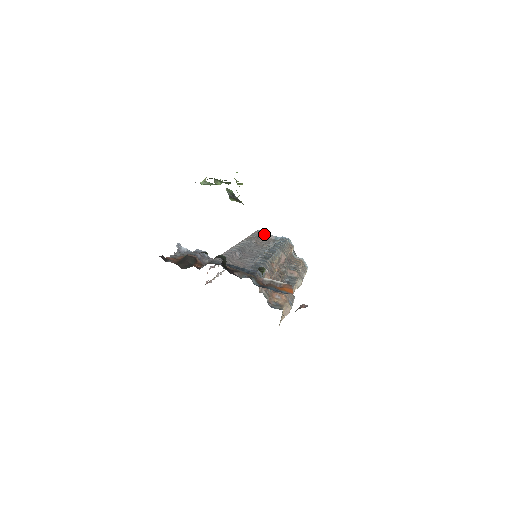
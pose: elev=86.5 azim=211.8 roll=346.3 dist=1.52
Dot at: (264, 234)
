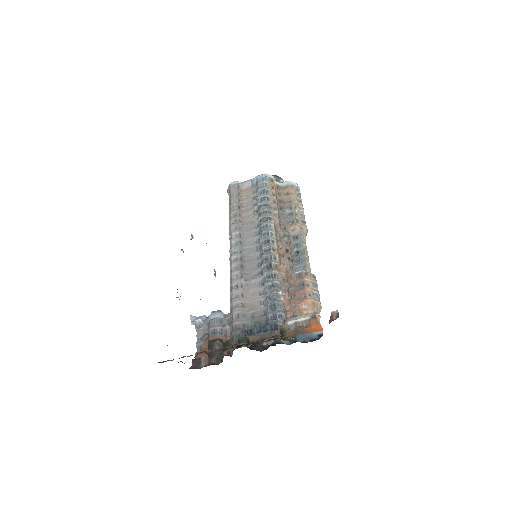
Dot at: (239, 186)
